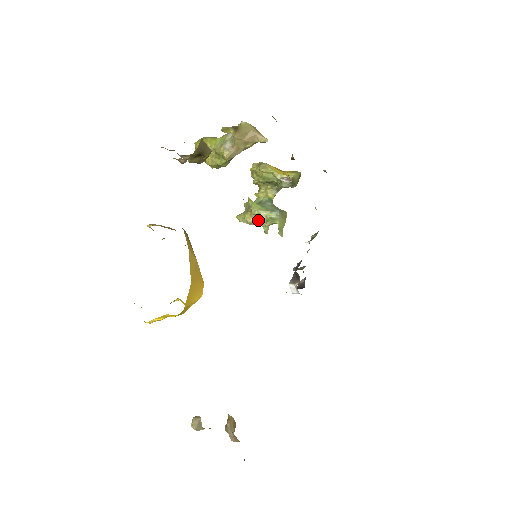
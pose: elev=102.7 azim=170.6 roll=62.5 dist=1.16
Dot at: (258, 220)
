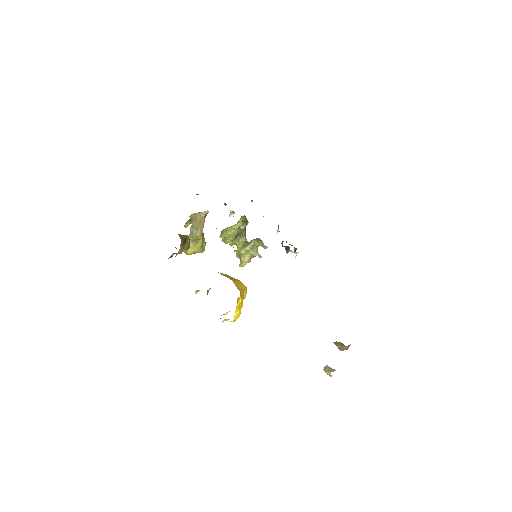
Dot at: (249, 255)
